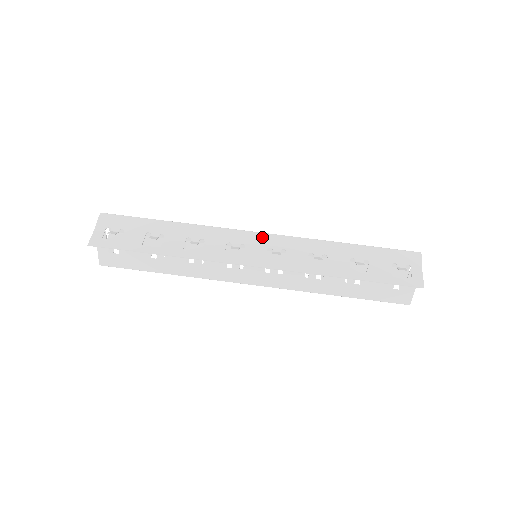
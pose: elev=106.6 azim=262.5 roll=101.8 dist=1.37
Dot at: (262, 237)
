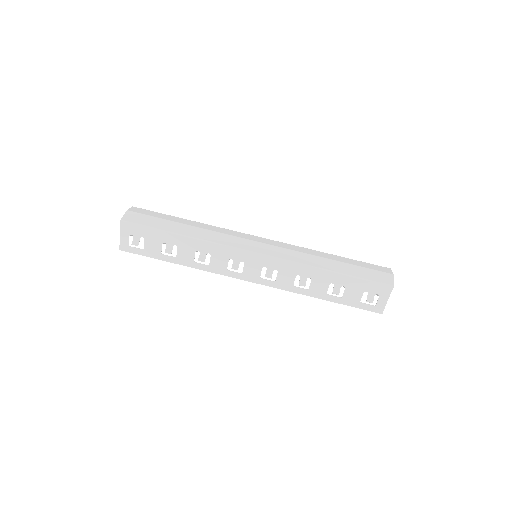
Dot at: (259, 258)
